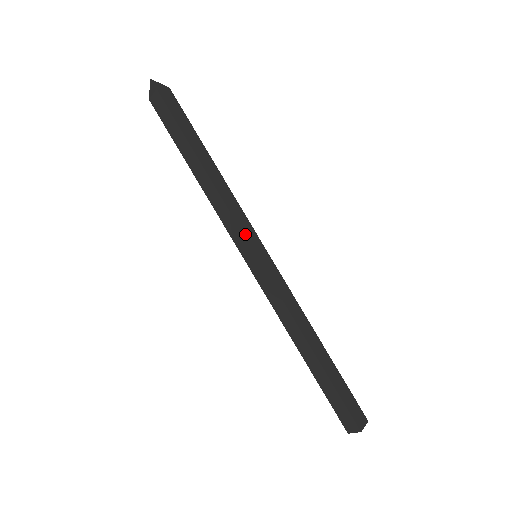
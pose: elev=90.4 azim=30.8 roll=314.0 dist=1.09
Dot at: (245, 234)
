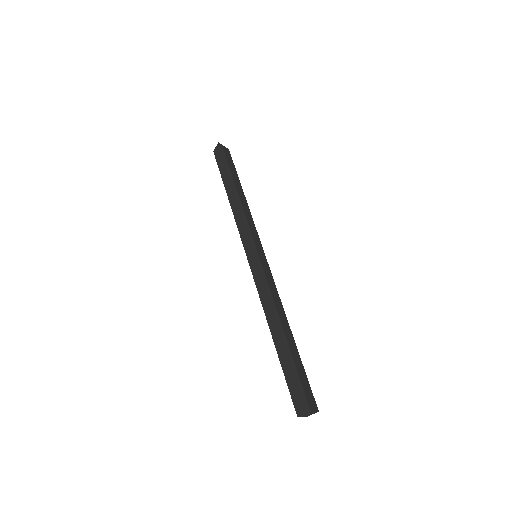
Dot at: (253, 236)
